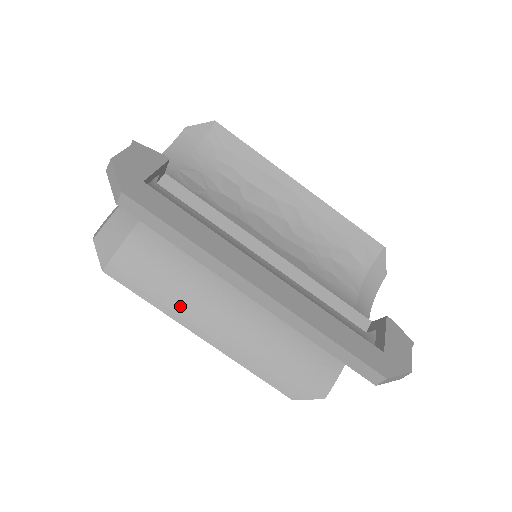
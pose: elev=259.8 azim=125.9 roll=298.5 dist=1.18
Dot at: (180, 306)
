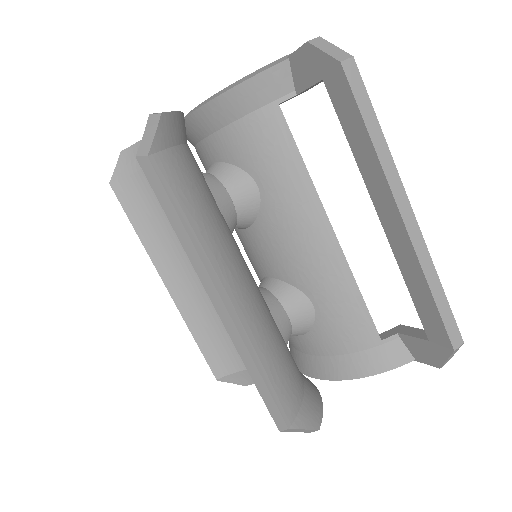
Dot at: (214, 252)
